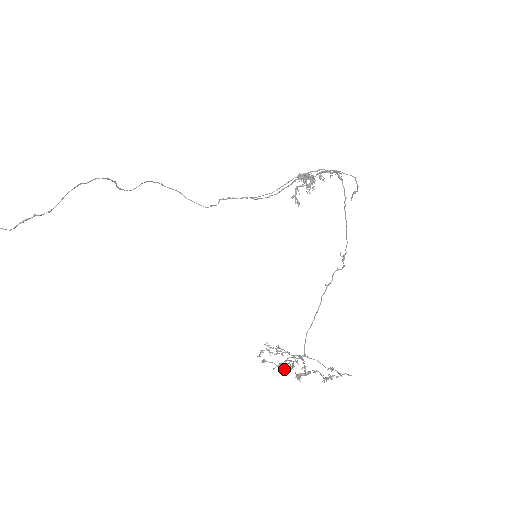
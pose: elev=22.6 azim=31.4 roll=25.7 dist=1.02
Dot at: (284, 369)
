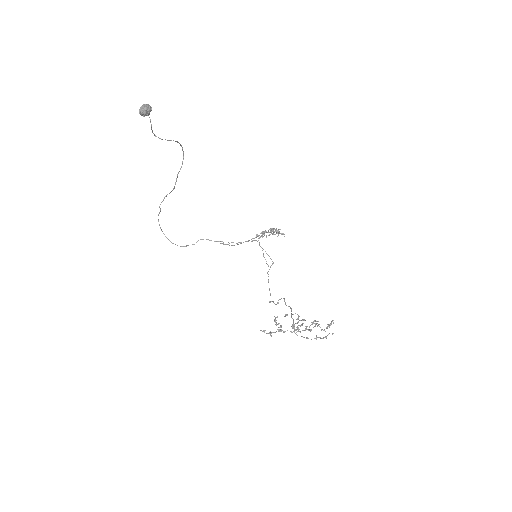
Dot at: occluded
